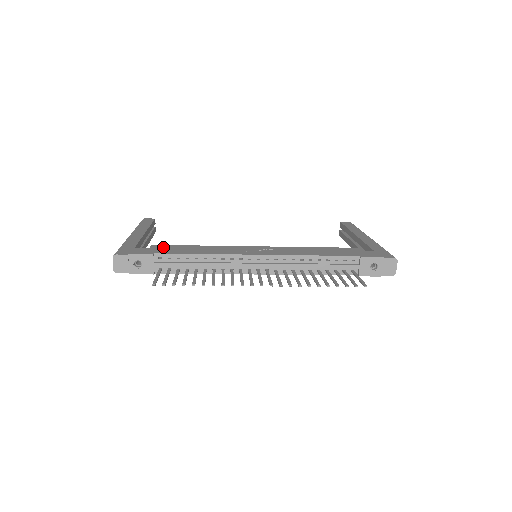
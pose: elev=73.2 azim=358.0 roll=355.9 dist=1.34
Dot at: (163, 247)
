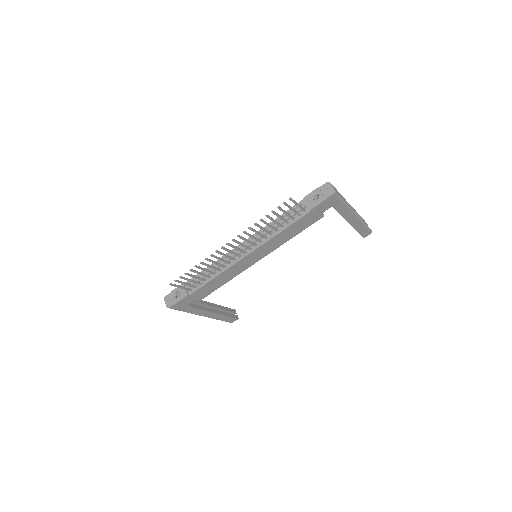
Dot at: occluded
